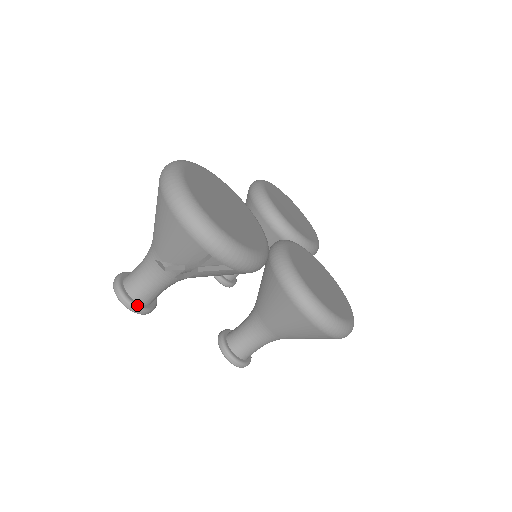
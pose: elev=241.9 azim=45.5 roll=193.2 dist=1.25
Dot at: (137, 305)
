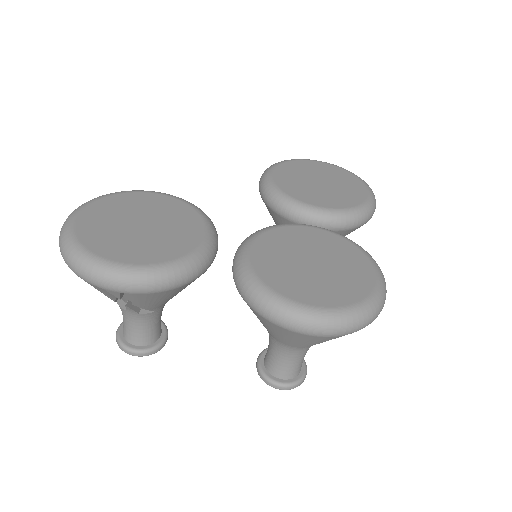
Dot at: (133, 349)
